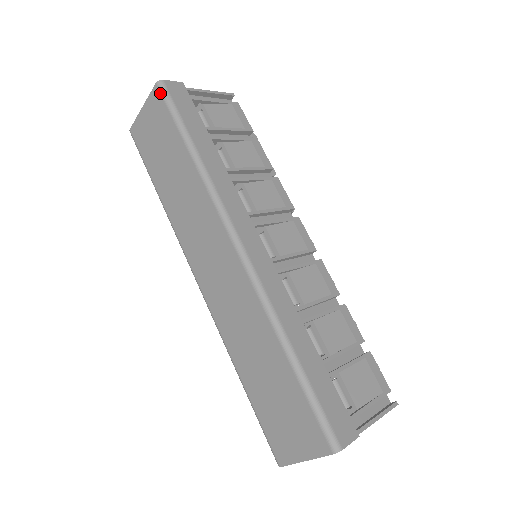
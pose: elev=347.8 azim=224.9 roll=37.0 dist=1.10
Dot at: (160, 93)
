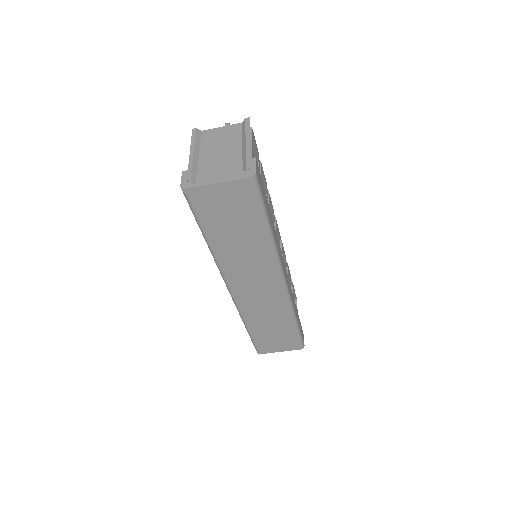
Dot at: (253, 186)
